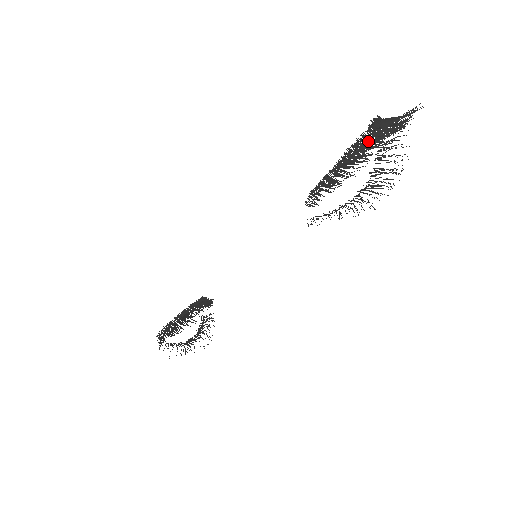
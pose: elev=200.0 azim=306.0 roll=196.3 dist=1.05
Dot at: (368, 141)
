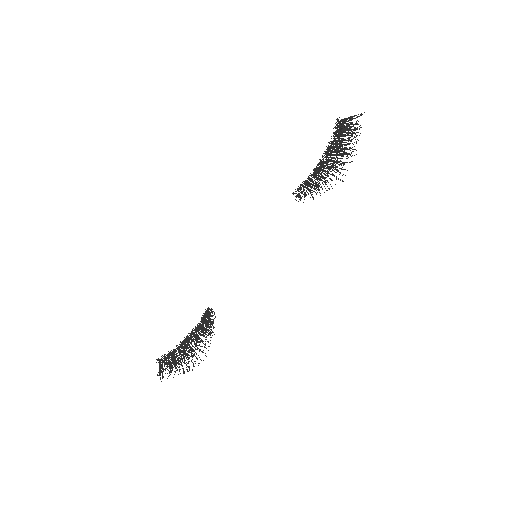
Dot at: (334, 149)
